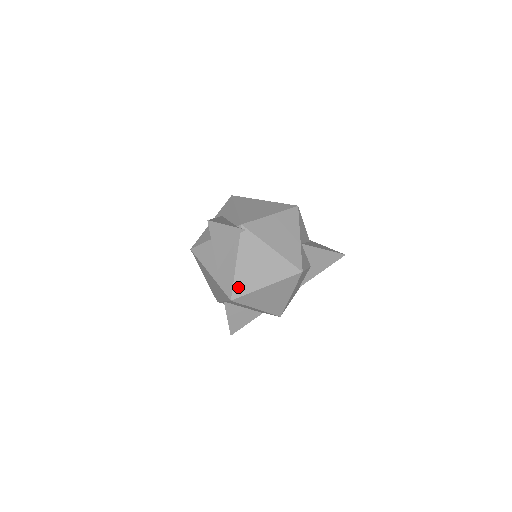
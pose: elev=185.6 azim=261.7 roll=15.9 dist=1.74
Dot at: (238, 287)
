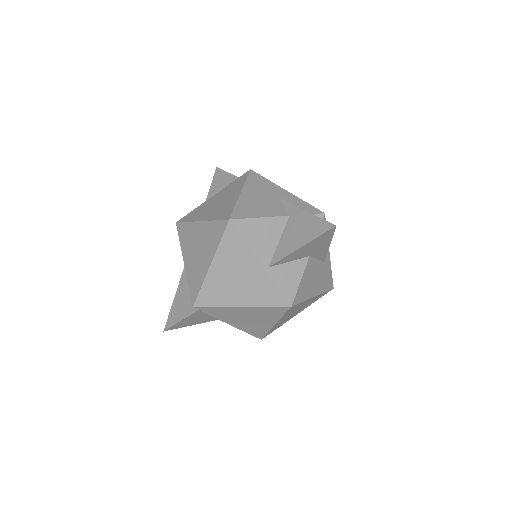
Dot at: (254, 333)
